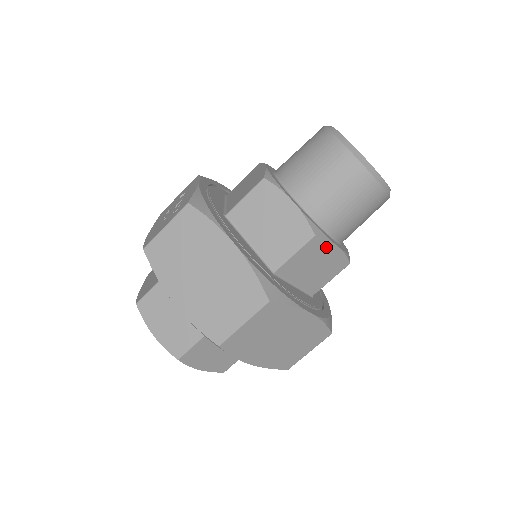
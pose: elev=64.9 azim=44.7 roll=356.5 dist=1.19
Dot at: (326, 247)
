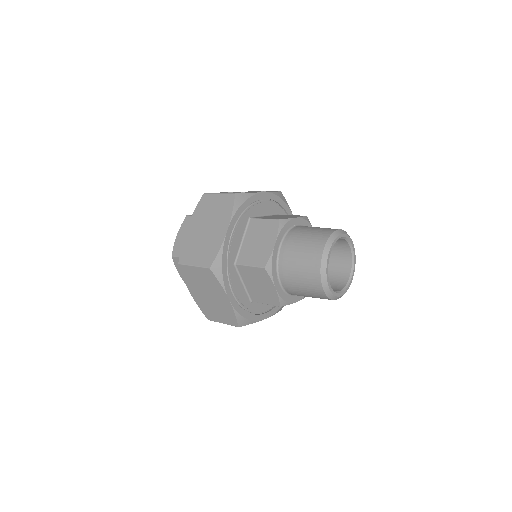
Dot at: (269, 281)
